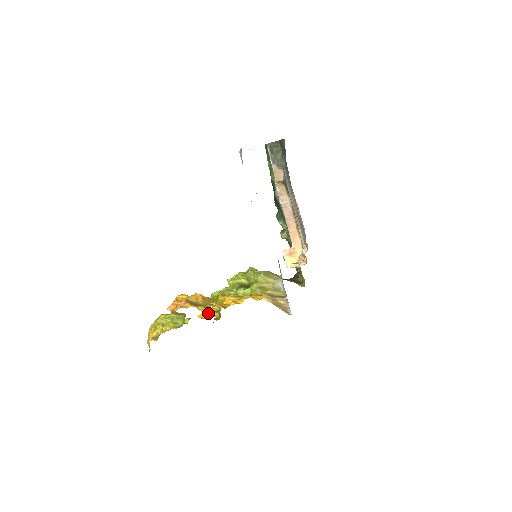
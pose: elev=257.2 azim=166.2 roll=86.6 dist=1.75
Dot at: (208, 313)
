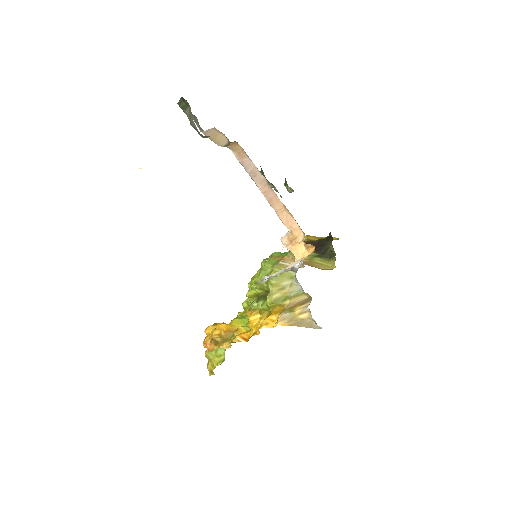
Dot at: occluded
